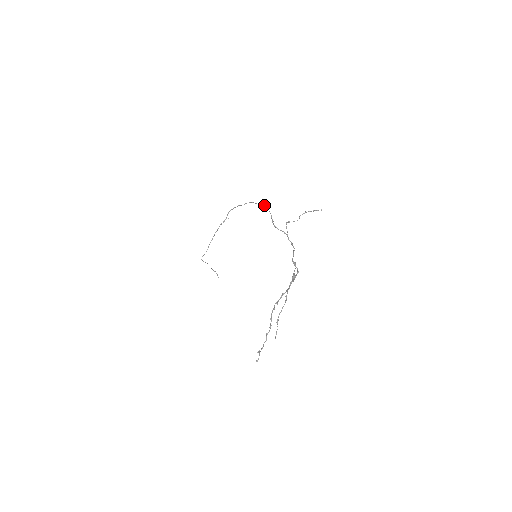
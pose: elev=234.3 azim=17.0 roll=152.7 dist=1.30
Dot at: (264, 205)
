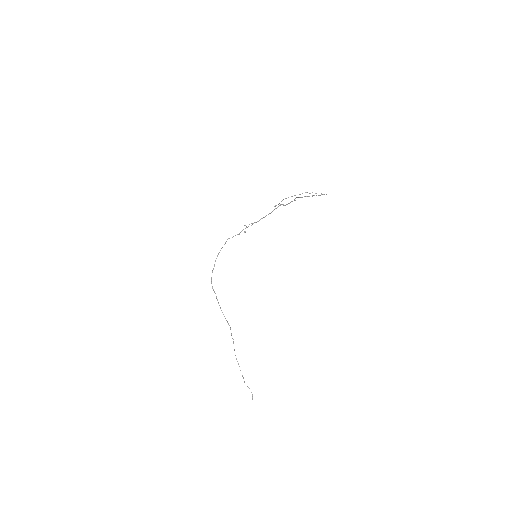
Dot at: (225, 243)
